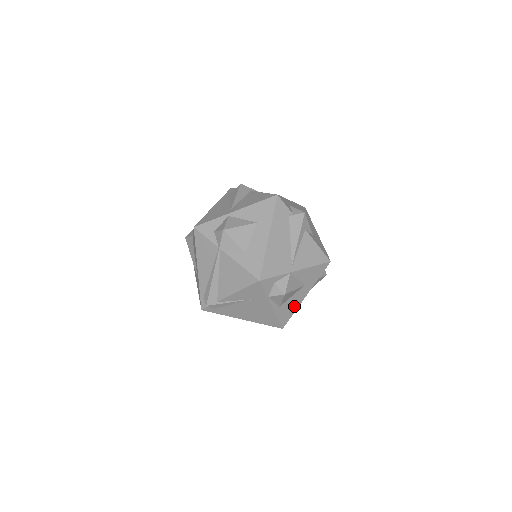
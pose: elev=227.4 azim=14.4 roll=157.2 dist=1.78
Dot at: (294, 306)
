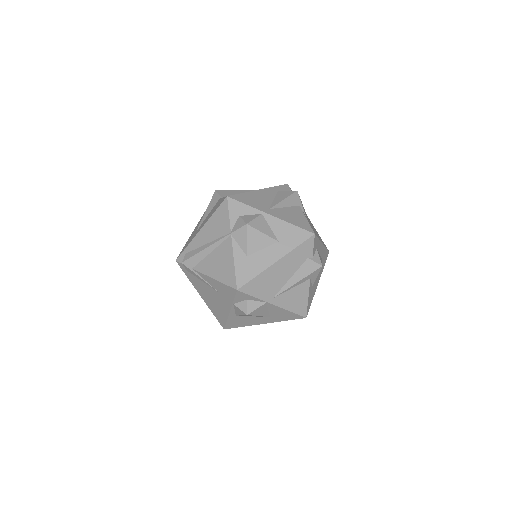
Dot at: (248, 323)
